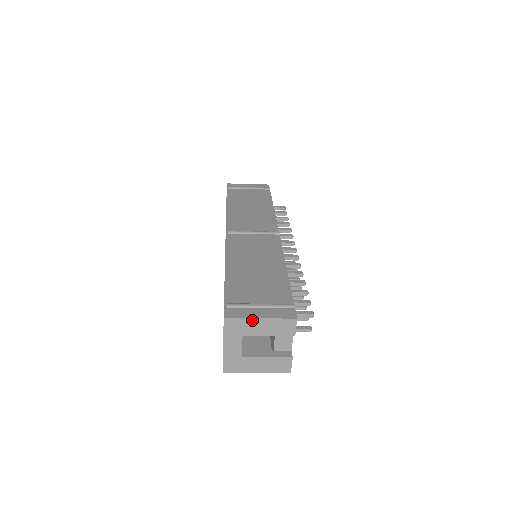
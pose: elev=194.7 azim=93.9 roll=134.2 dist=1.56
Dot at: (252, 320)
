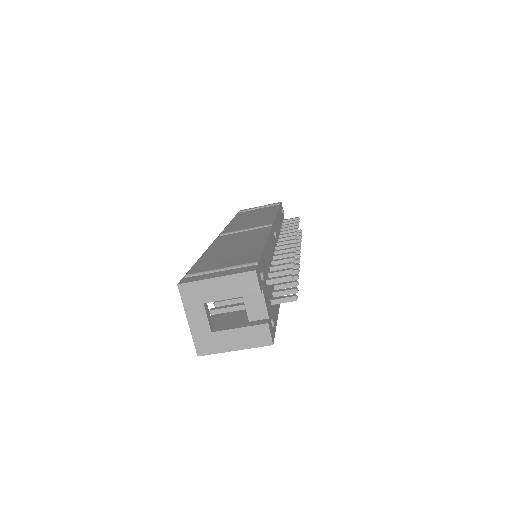
Dot at: (207, 281)
